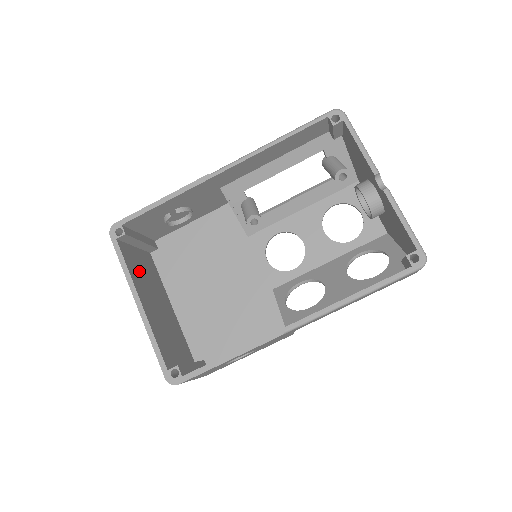
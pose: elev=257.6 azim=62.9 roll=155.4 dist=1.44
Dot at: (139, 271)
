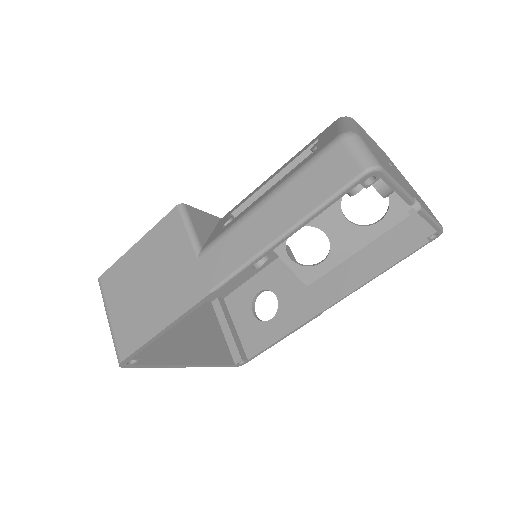
Dot at: occluded
